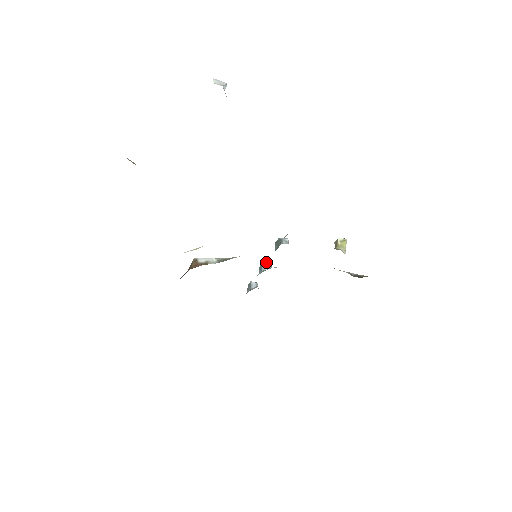
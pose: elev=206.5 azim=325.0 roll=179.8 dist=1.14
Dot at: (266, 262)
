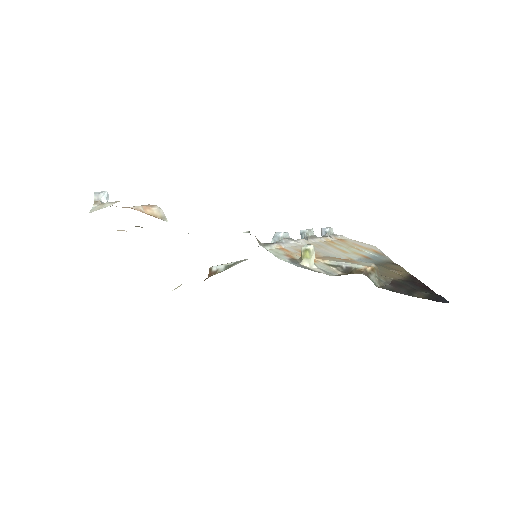
Dot at: (303, 230)
